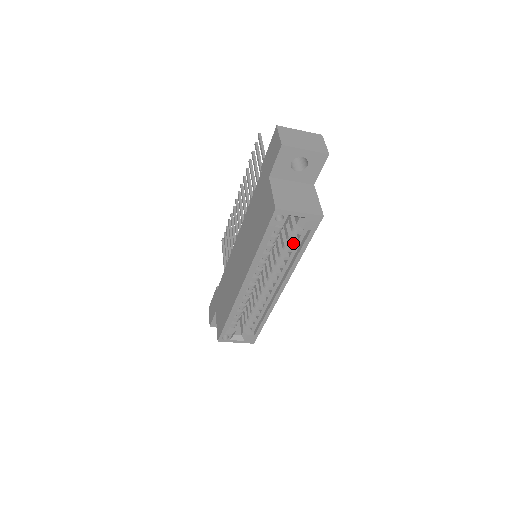
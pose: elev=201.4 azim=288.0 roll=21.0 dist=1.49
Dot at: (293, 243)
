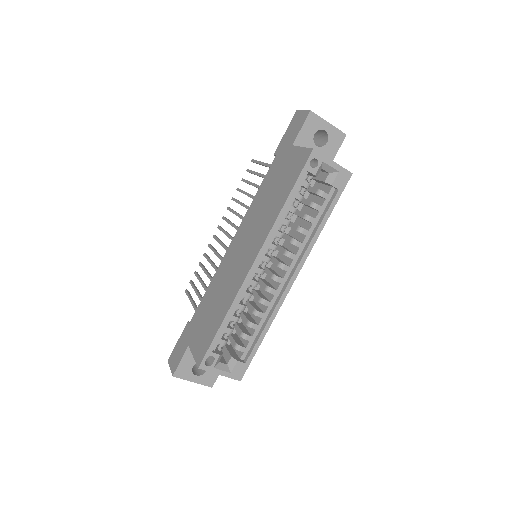
Dot at: (313, 215)
